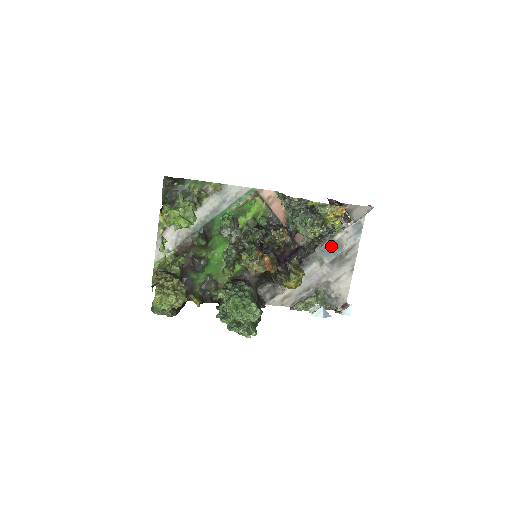
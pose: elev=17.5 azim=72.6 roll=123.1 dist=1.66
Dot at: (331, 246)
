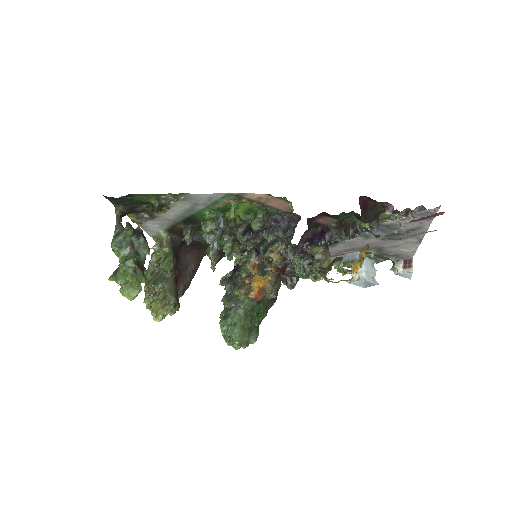
Dot at: (379, 227)
